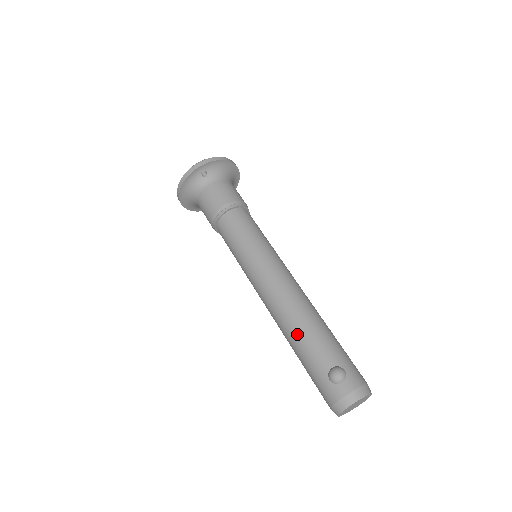
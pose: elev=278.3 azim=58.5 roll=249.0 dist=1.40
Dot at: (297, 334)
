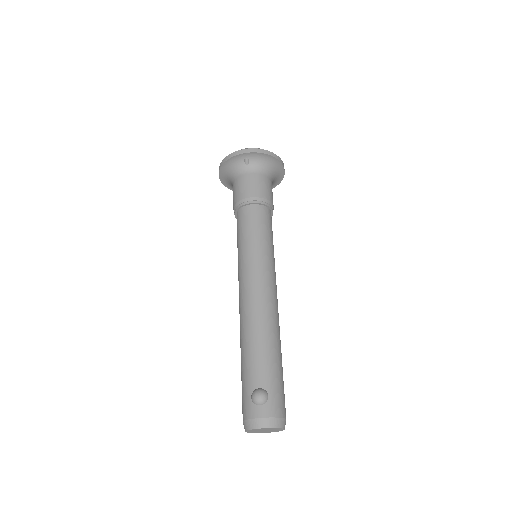
Dot at: (247, 343)
